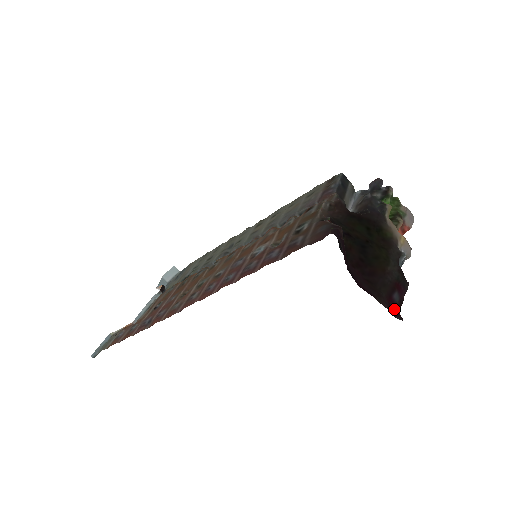
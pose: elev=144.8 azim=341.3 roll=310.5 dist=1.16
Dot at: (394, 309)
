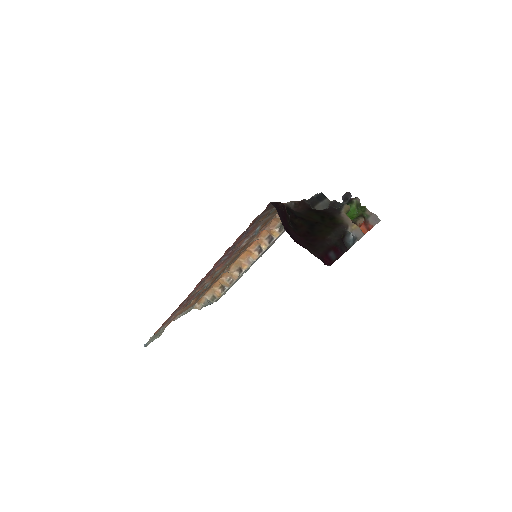
Dot at: (329, 263)
